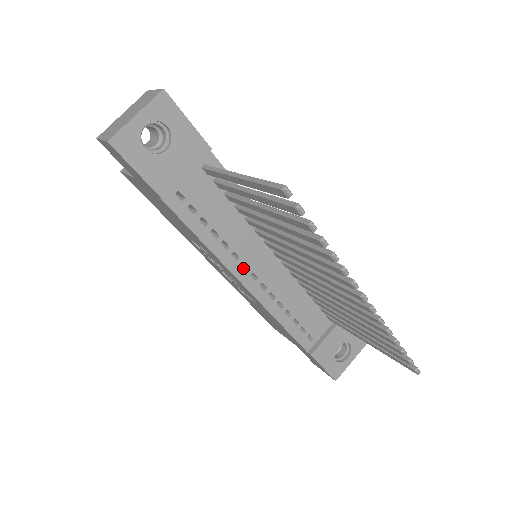
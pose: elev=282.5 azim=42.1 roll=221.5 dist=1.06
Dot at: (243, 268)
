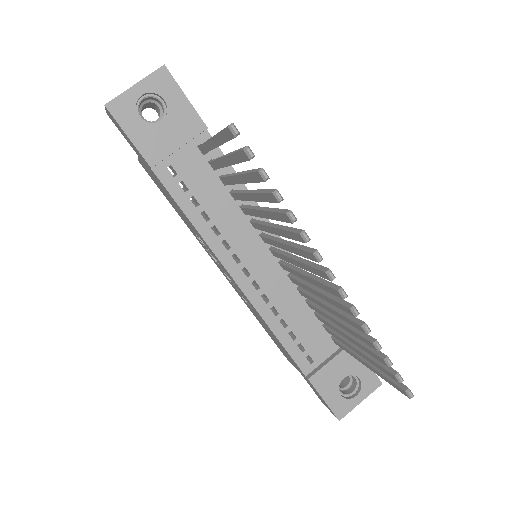
Dot at: (234, 260)
